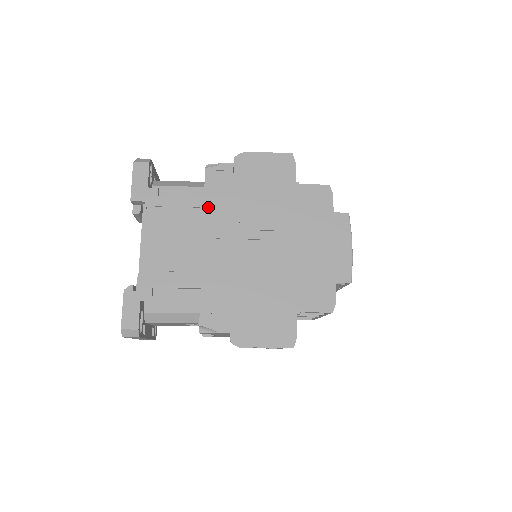
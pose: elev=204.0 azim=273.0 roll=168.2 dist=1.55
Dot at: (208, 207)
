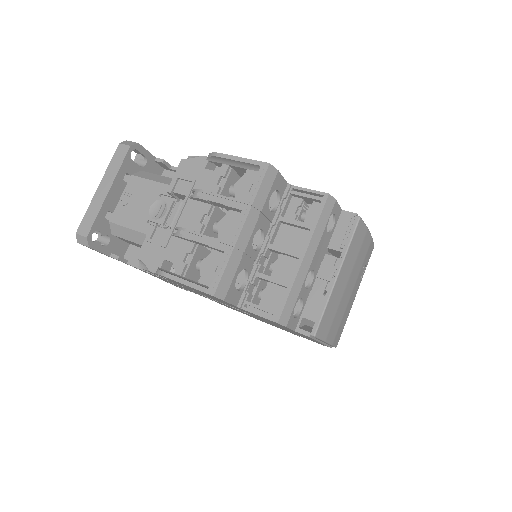
Dot at: (170, 281)
